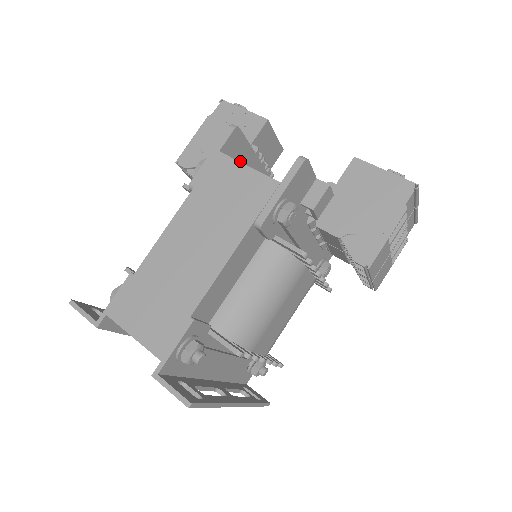
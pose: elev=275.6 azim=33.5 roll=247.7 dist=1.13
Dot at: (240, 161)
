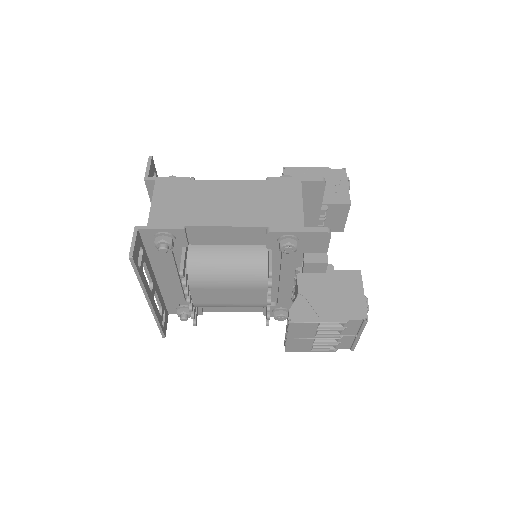
Dot at: (308, 201)
